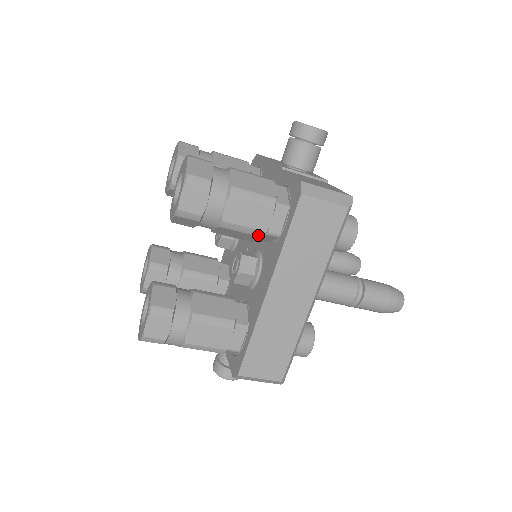
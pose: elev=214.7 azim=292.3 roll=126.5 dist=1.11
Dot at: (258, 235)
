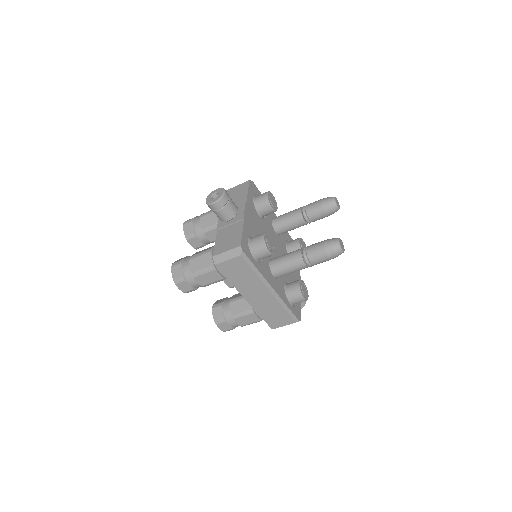
Dot at: (222, 280)
